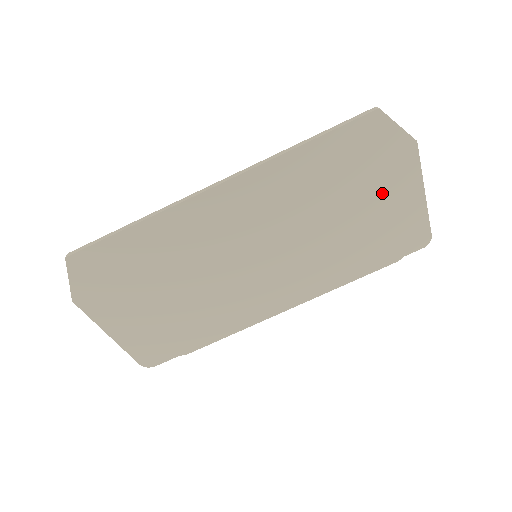
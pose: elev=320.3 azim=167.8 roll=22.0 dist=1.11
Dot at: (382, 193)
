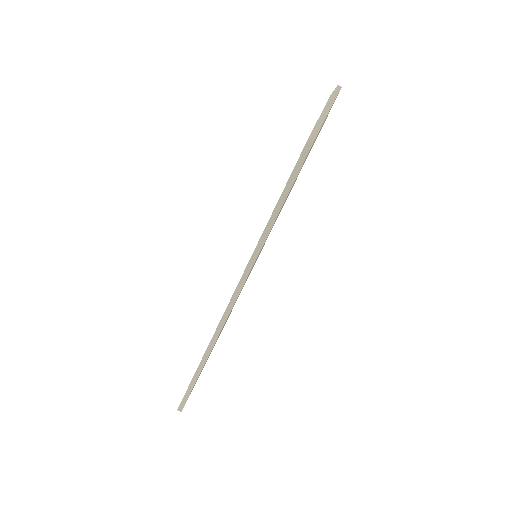
Dot at: occluded
